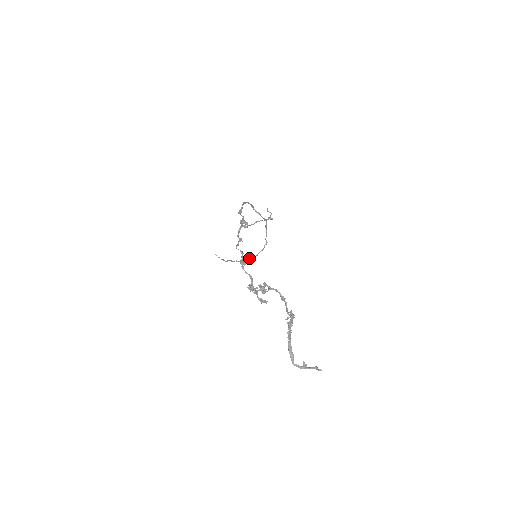
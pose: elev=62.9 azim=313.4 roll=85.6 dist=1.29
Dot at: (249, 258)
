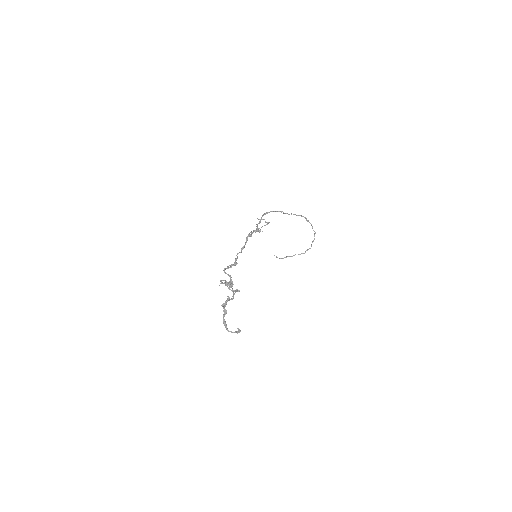
Dot at: (307, 249)
